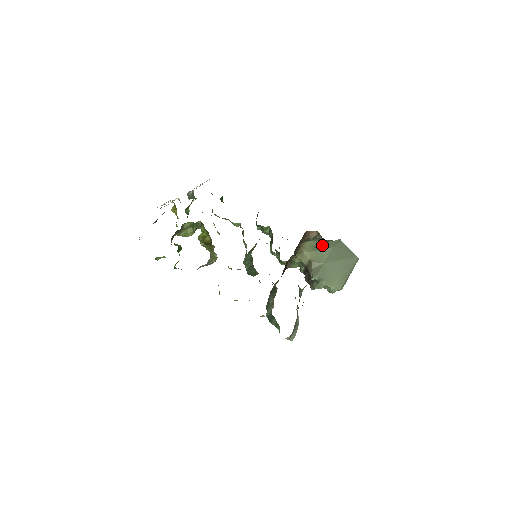
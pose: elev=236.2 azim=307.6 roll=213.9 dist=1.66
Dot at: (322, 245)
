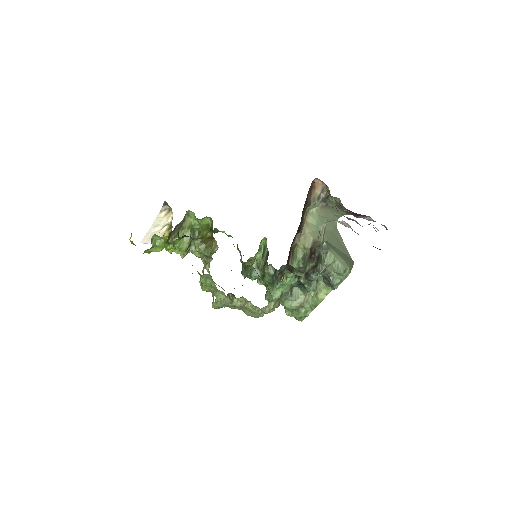
Dot at: (323, 223)
